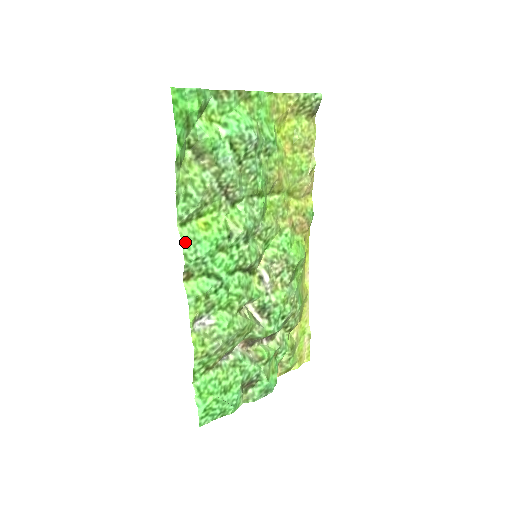
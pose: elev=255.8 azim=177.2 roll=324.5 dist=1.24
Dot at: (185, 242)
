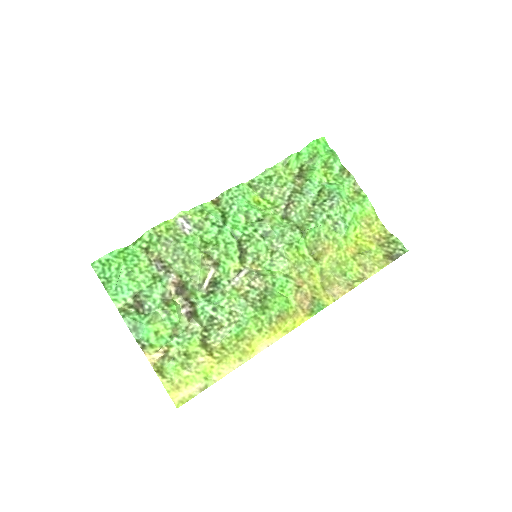
Dot at: (239, 187)
